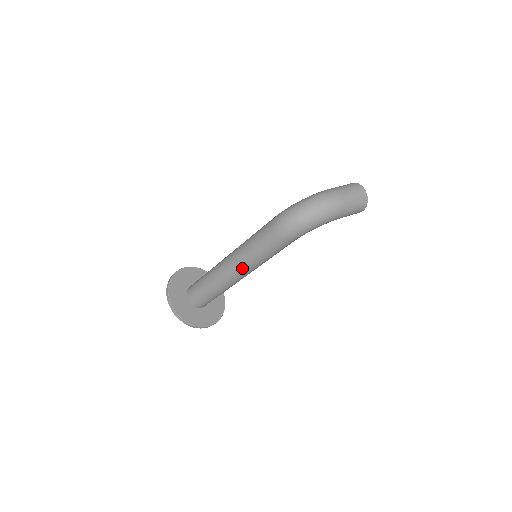
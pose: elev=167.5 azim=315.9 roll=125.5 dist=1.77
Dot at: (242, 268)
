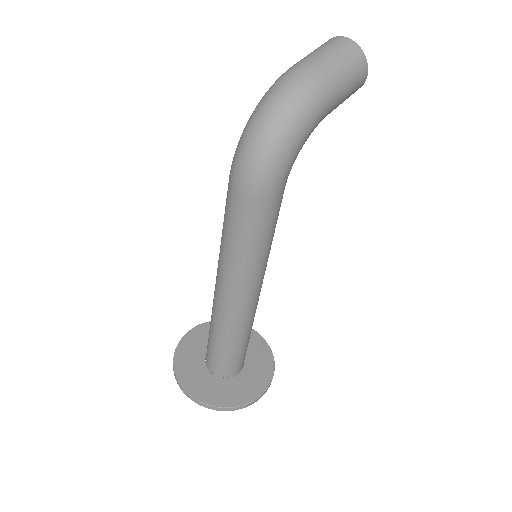
Dot at: (240, 285)
